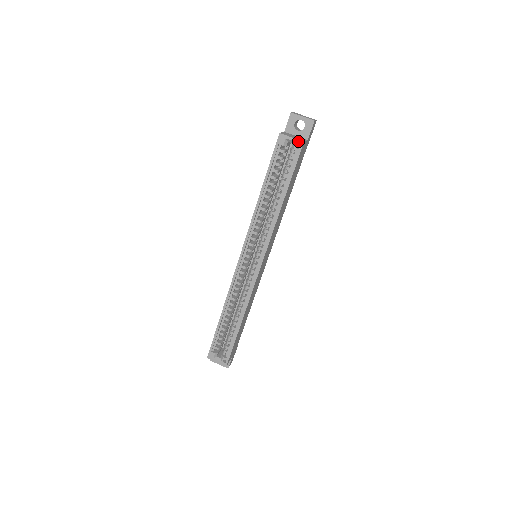
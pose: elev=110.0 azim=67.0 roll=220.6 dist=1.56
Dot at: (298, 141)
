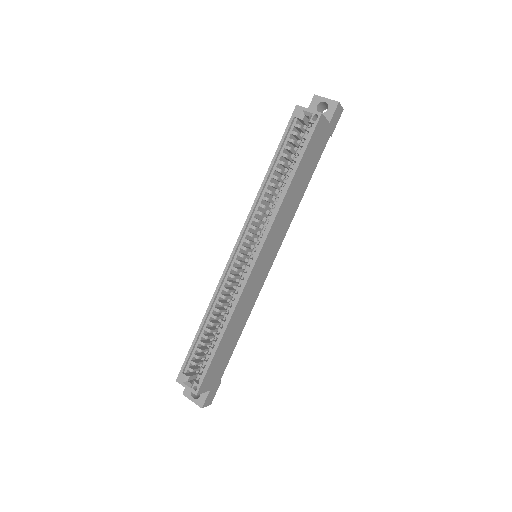
Dot at: (315, 112)
